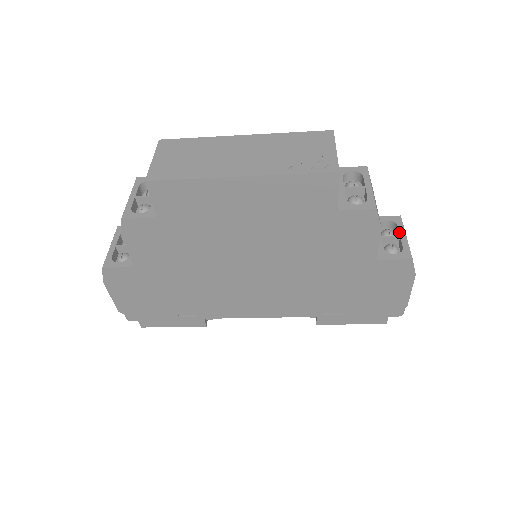
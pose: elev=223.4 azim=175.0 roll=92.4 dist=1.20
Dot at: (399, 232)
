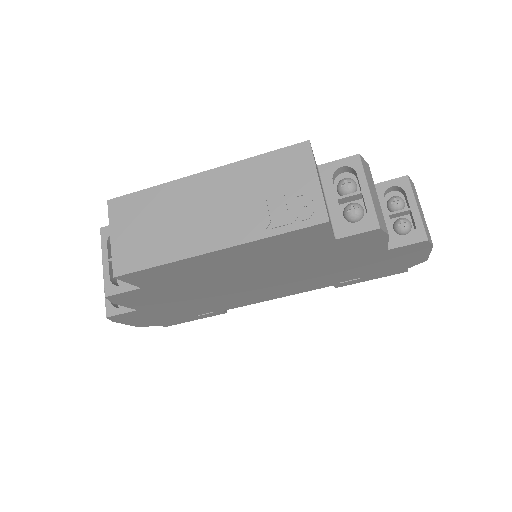
Dot at: (408, 202)
